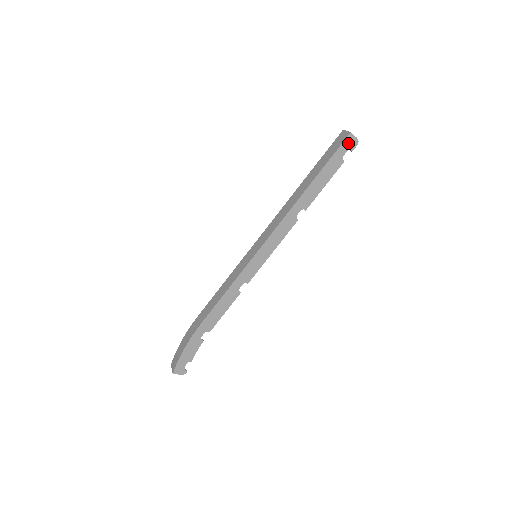
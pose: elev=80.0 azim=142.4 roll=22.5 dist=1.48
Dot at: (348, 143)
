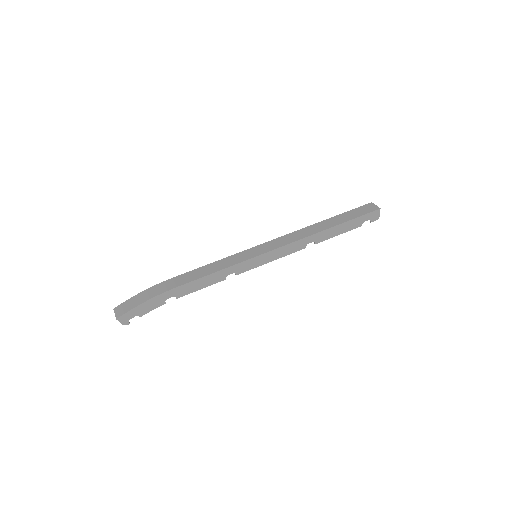
Dot at: (373, 215)
